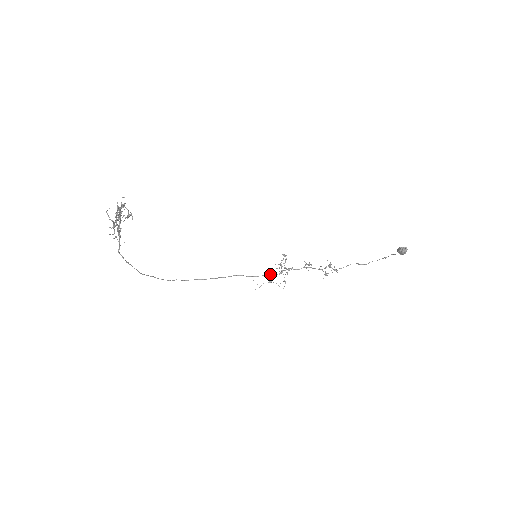
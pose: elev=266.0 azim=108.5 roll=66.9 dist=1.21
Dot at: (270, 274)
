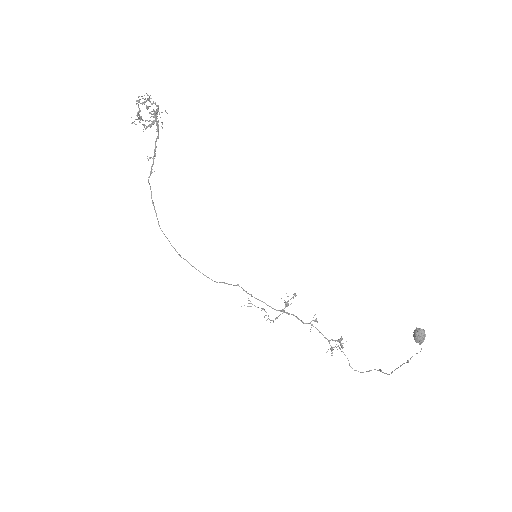
Dot at: occluded
